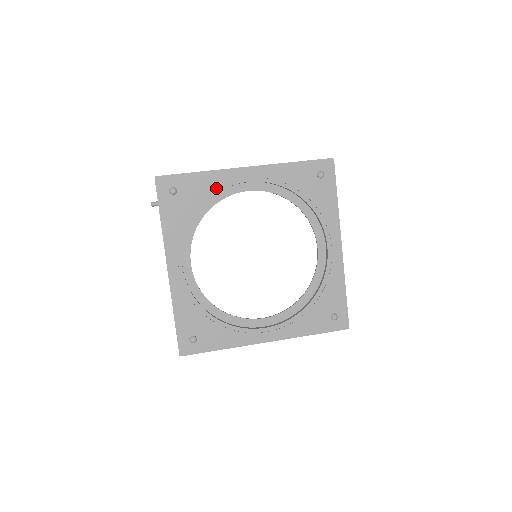
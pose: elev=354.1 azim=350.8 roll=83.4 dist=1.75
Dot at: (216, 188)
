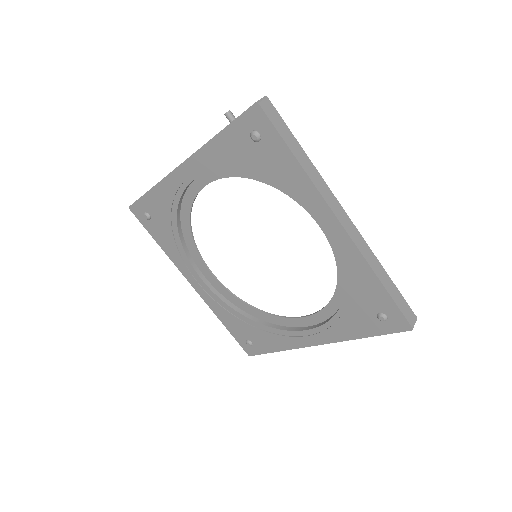
Dot at: (292, 192)
